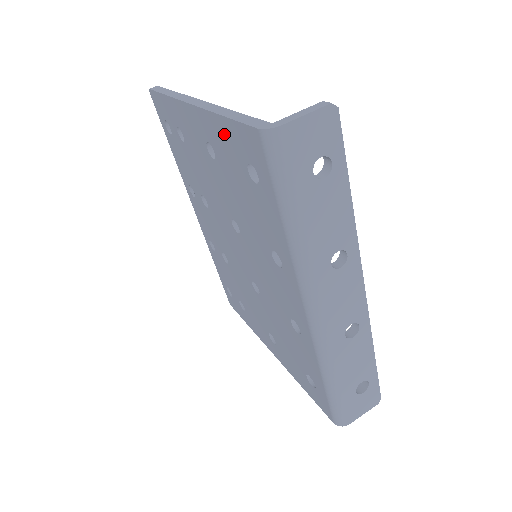
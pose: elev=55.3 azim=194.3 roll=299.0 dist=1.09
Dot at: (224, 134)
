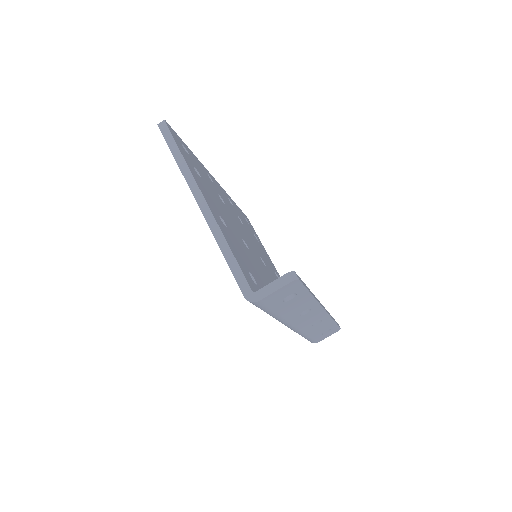
Dot at: occluded
